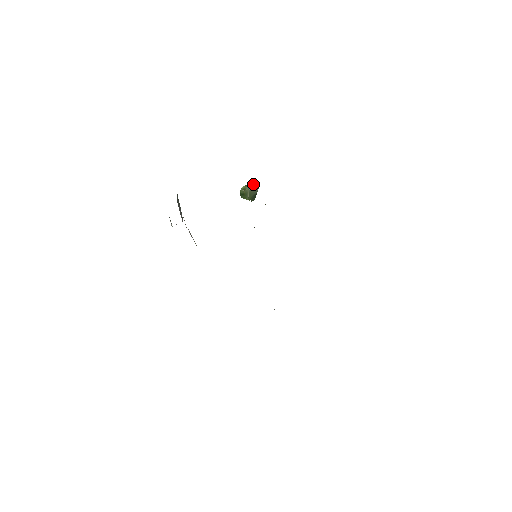
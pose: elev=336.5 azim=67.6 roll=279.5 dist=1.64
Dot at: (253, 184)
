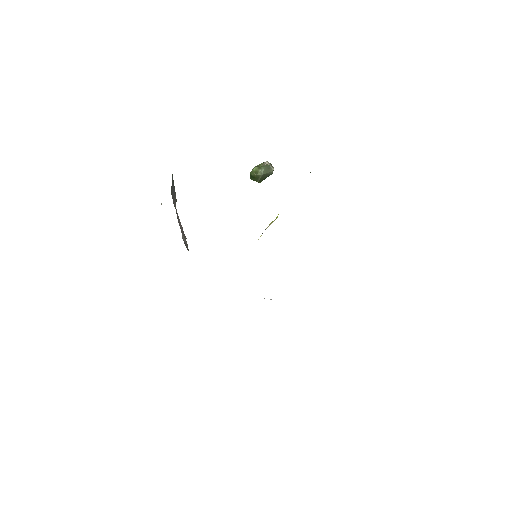
Dot at: (268, 167)
